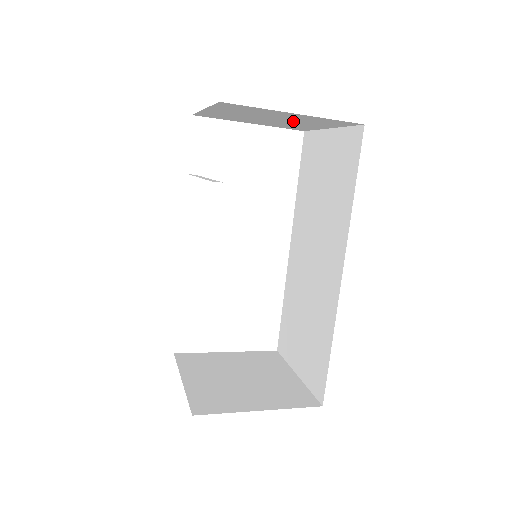
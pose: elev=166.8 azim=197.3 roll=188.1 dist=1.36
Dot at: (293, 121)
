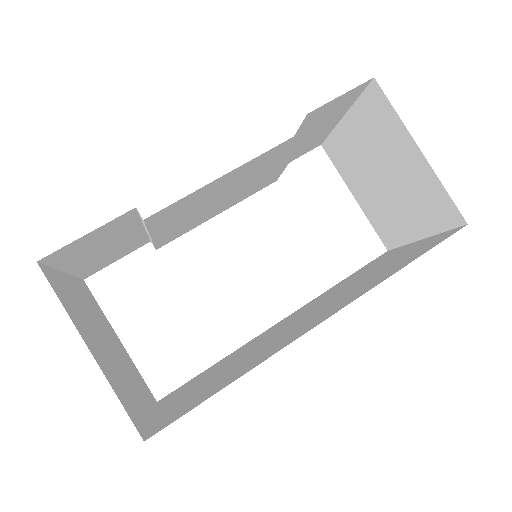
Dot at: (400, 193)
